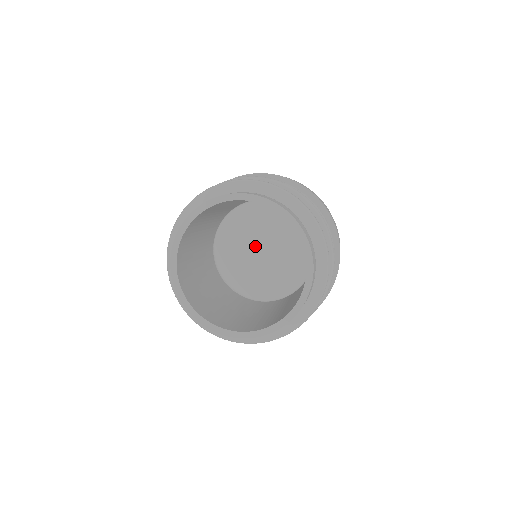
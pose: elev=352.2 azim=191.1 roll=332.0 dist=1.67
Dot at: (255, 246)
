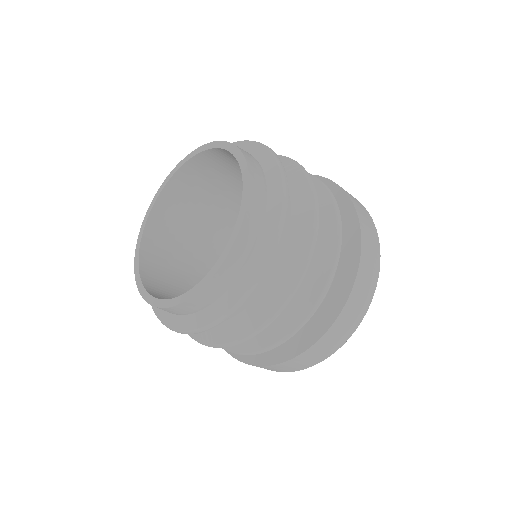
Dot at: occluded
